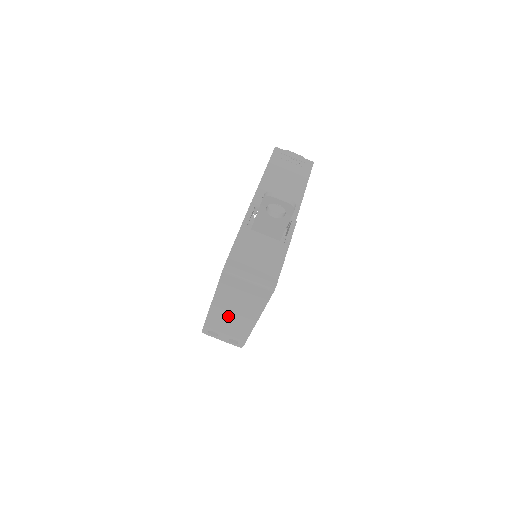
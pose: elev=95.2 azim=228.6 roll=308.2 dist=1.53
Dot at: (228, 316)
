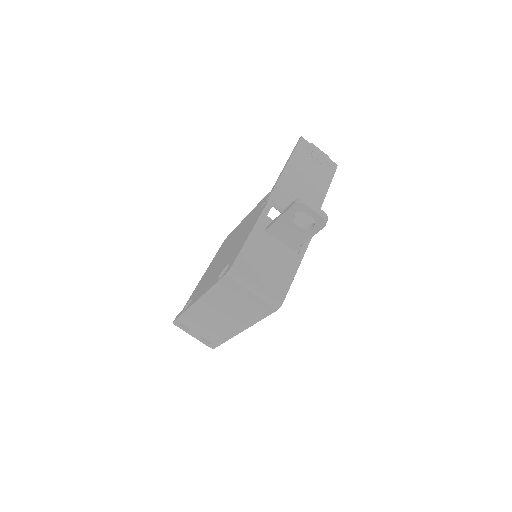
Dot at: (211, 317)
